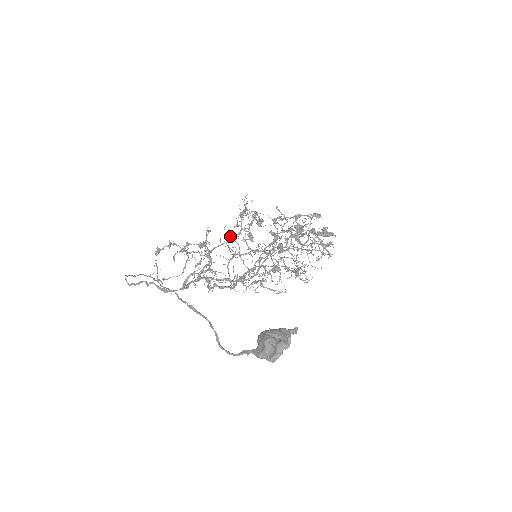
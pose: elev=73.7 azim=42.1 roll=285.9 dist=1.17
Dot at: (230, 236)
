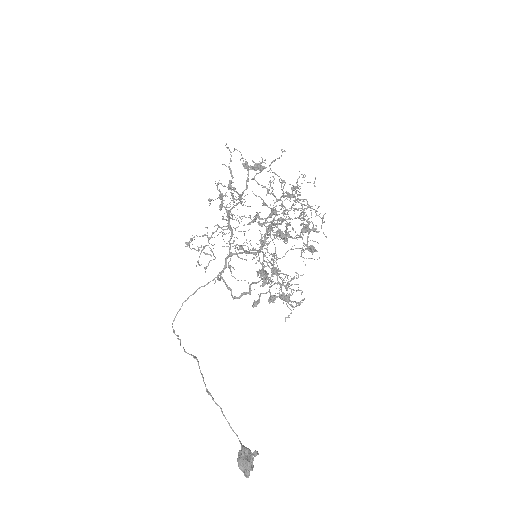
Dot at: (234, 205)
